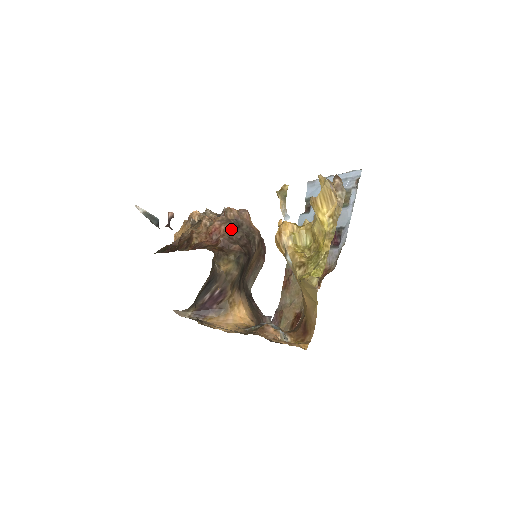
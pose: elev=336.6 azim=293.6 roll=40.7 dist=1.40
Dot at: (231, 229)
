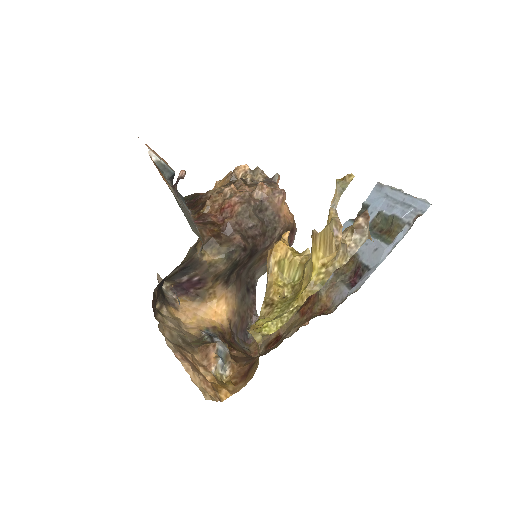
Dot at: (245, 213)
